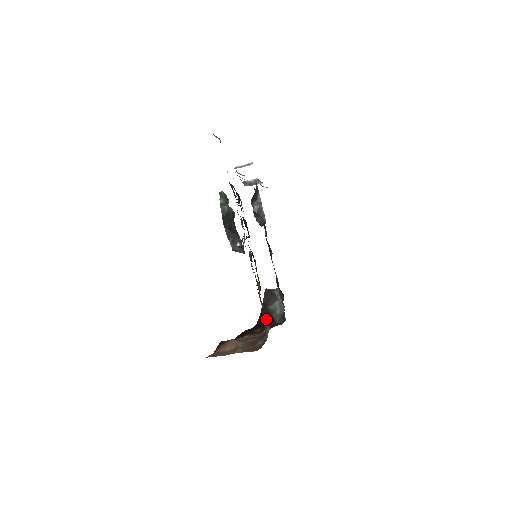
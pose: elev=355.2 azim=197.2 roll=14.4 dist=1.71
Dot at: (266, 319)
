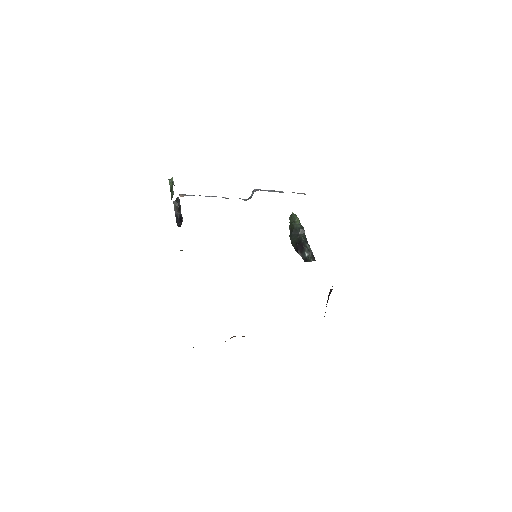
Dot at: occluded
